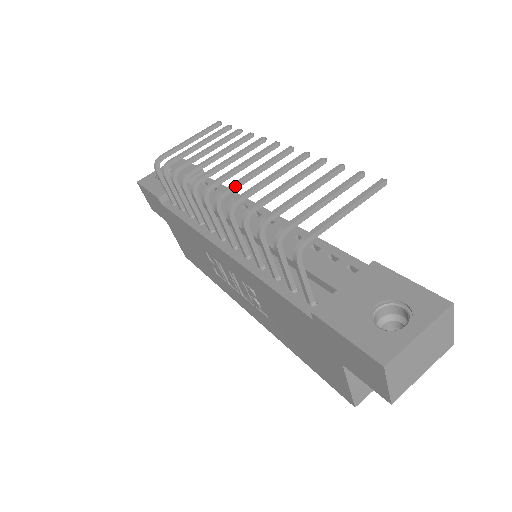
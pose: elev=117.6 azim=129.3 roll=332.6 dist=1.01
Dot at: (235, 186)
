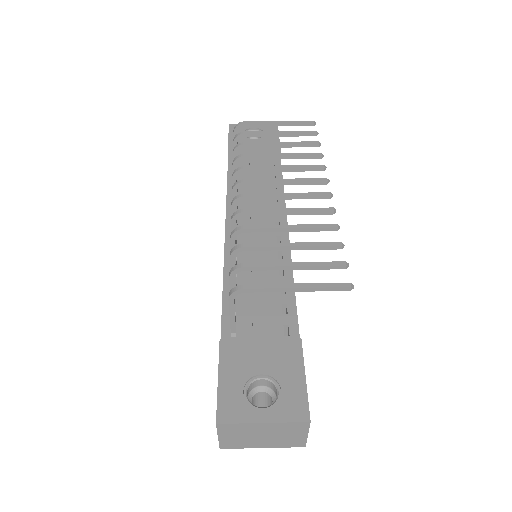
Dot at: (257, 197)
